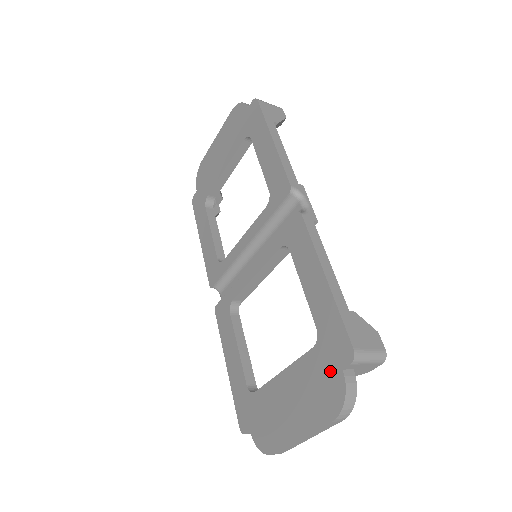
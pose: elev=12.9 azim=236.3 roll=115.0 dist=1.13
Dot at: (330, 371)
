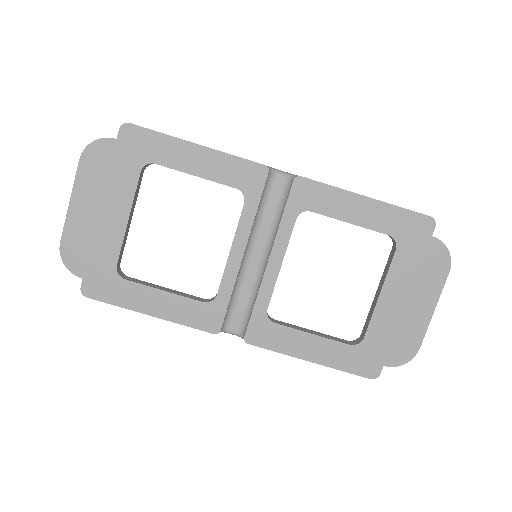
Dot at: (424, 247)
